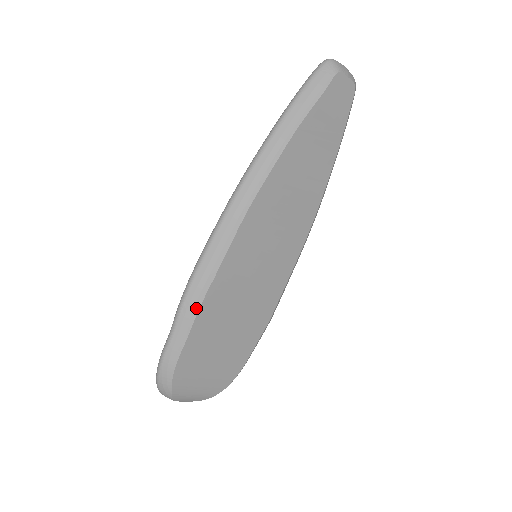
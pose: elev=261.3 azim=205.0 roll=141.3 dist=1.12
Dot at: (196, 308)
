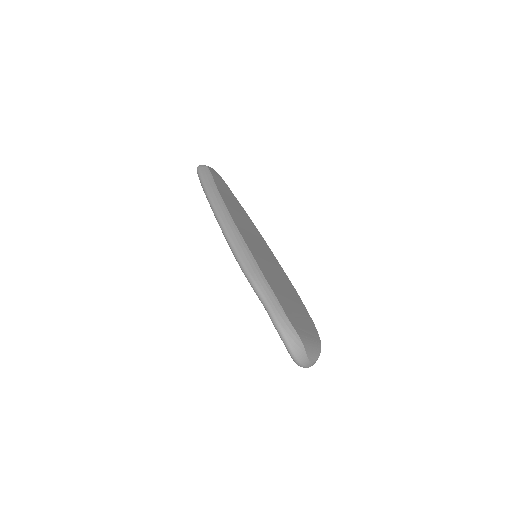
Dot at: (263, 277)
